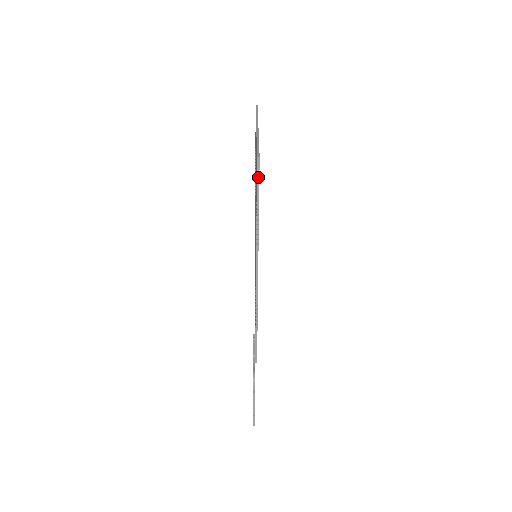
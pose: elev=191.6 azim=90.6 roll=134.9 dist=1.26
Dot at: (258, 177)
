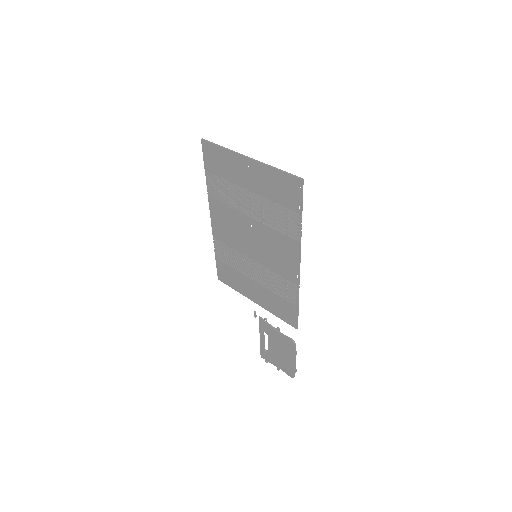
Dot at: (302, 193)
